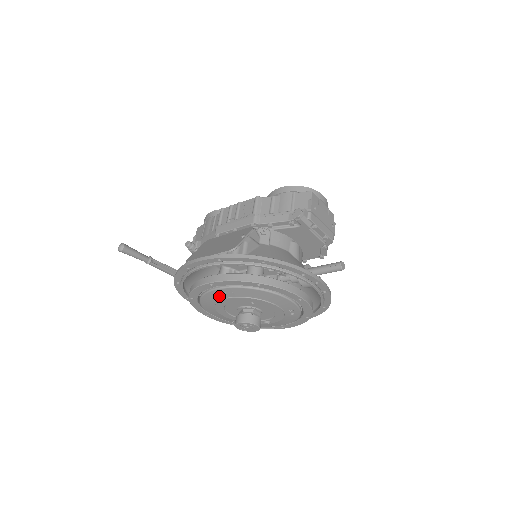
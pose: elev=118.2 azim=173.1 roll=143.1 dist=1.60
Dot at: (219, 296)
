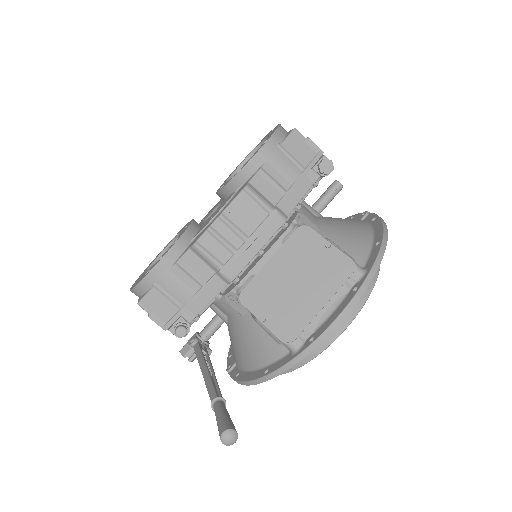
Dot at: occluded
